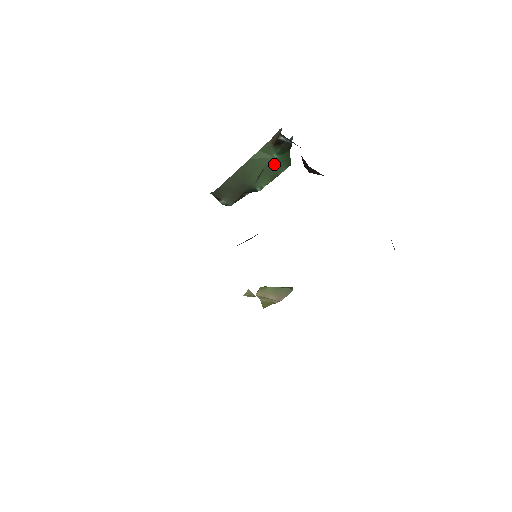
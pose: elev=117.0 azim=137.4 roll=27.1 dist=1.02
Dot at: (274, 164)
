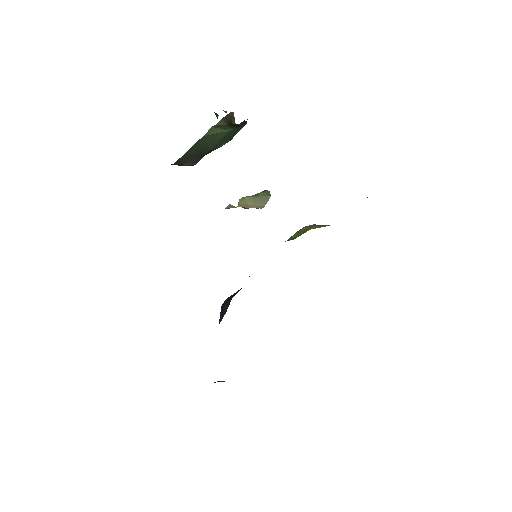
Dot at: (231, 132)
